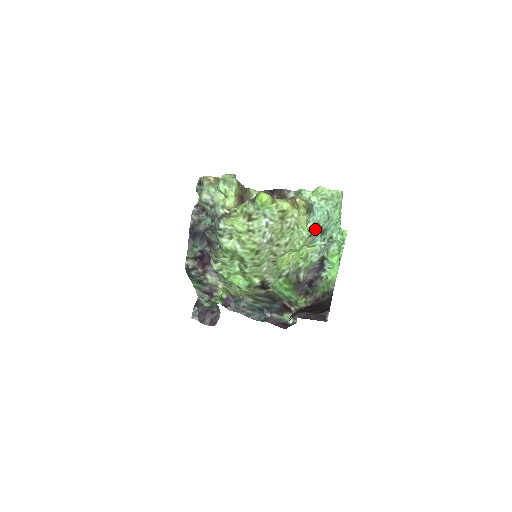
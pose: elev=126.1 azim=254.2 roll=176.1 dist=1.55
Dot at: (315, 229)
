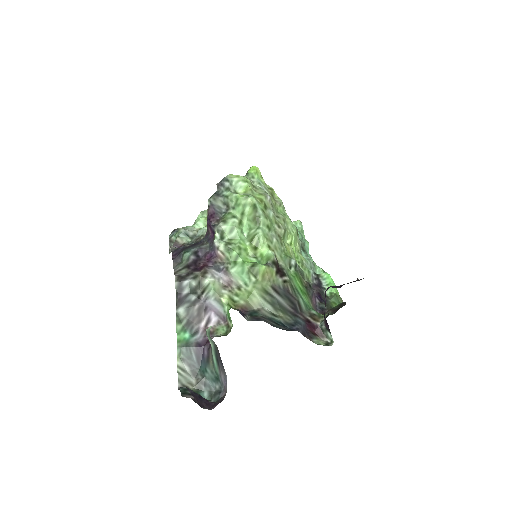
Dot at: occluded
